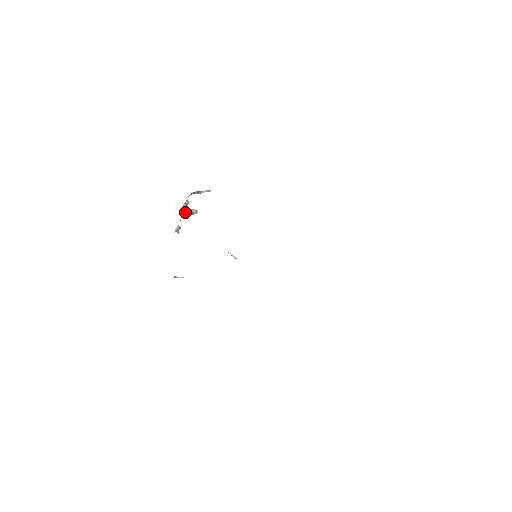
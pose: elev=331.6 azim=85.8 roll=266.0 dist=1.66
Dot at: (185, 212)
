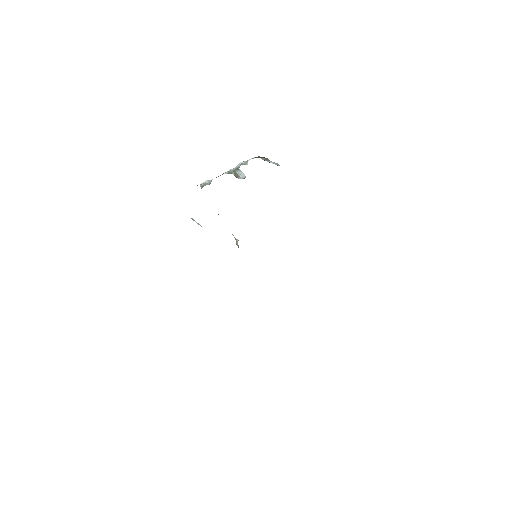
Dot at: (232, 171)
